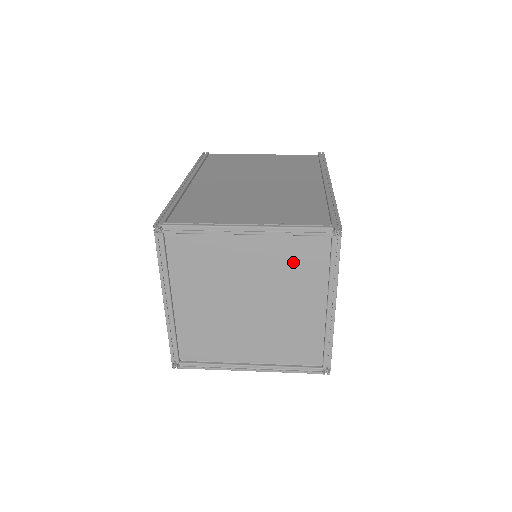
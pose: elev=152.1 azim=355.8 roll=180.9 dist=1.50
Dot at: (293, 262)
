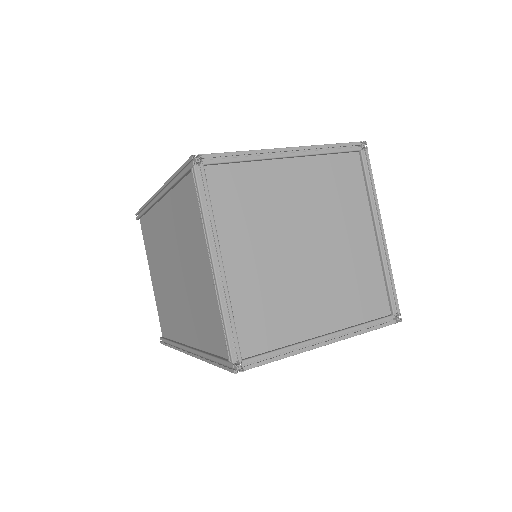
Dot at: (334, 186)
